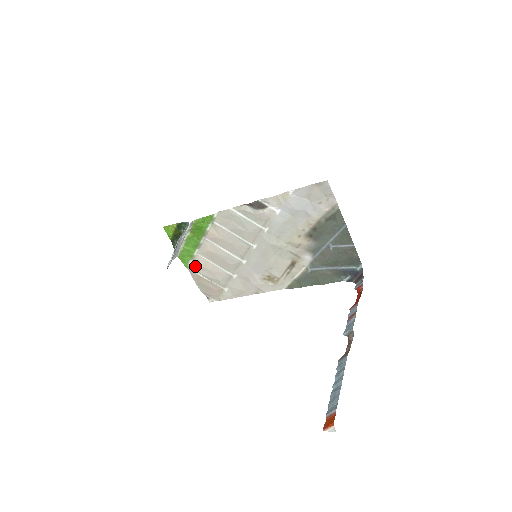
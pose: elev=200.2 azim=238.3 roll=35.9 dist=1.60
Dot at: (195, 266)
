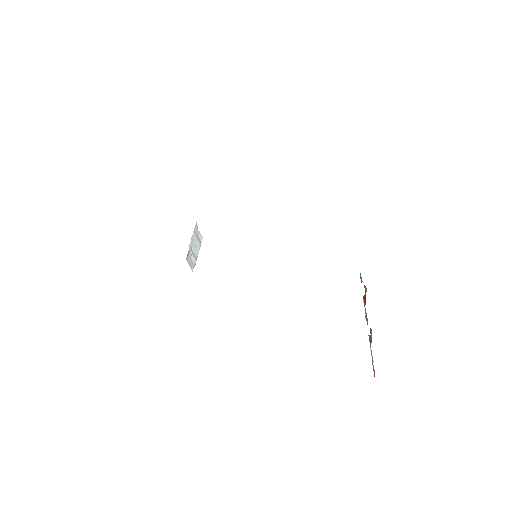
Dot at: occluded
